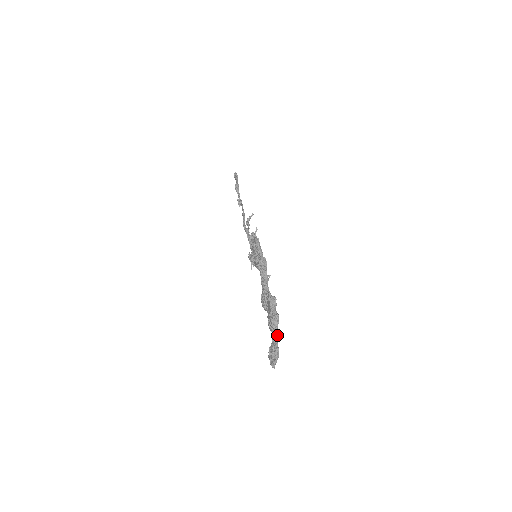
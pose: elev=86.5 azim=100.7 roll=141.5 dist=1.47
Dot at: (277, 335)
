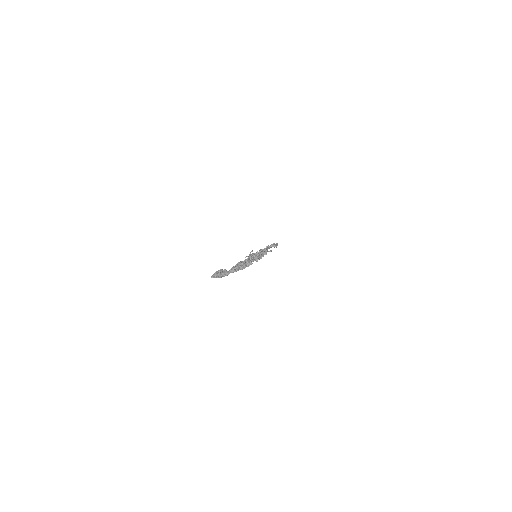
Dot at: (234, 271)
